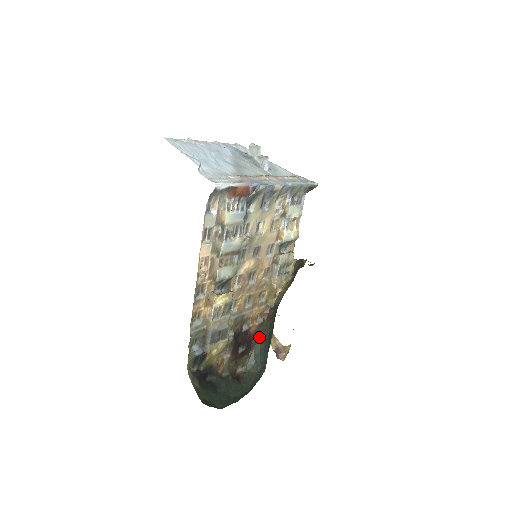
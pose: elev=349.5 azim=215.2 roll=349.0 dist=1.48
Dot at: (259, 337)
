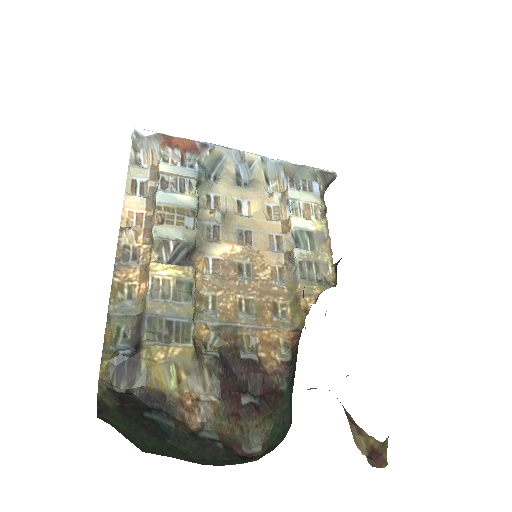
Dot at: (288, 382)
